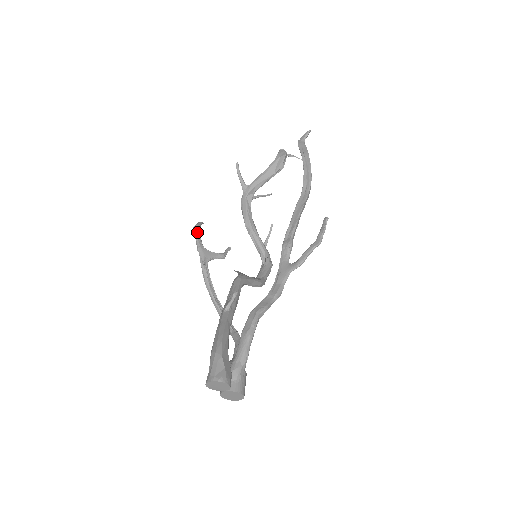
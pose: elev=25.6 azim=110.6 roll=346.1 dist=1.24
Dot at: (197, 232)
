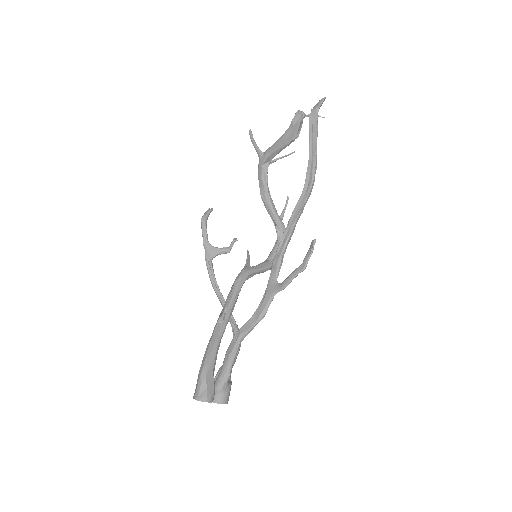
Dot at: (203, 226)
